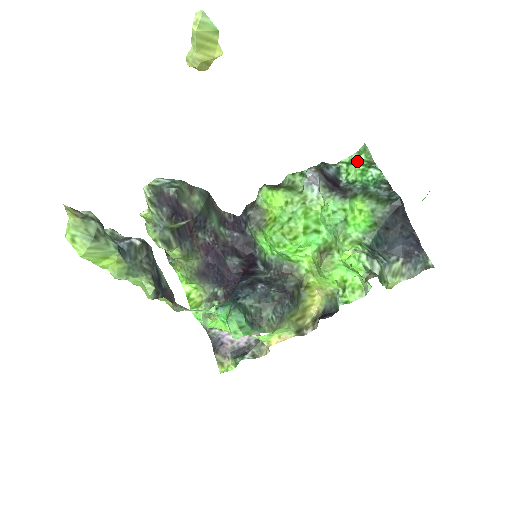
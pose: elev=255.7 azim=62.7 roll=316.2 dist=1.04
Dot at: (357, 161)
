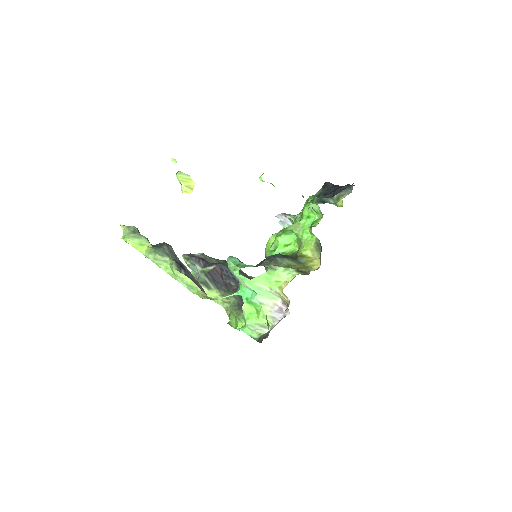
Dot at: occluded
